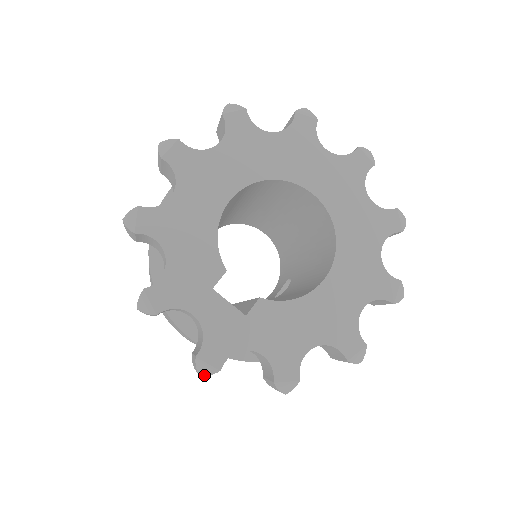
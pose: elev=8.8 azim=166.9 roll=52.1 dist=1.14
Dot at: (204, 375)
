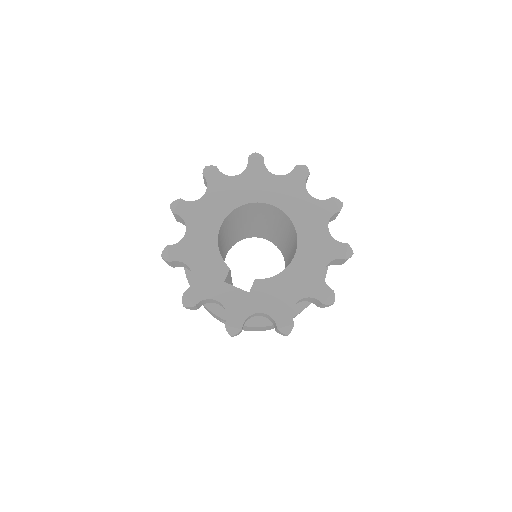
Dot at: (233, 335)
